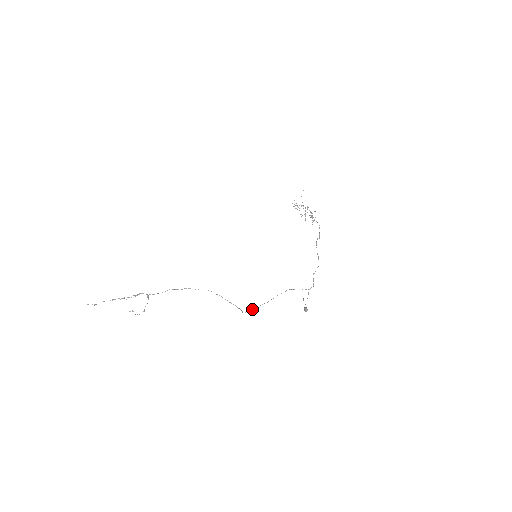
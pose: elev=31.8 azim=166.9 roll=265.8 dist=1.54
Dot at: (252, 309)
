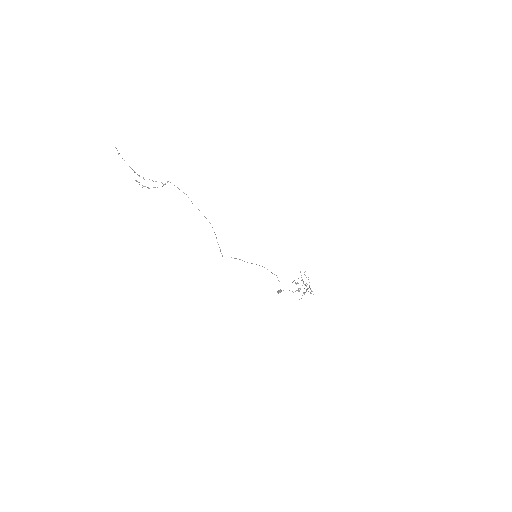
Dot at: (235, 258)
